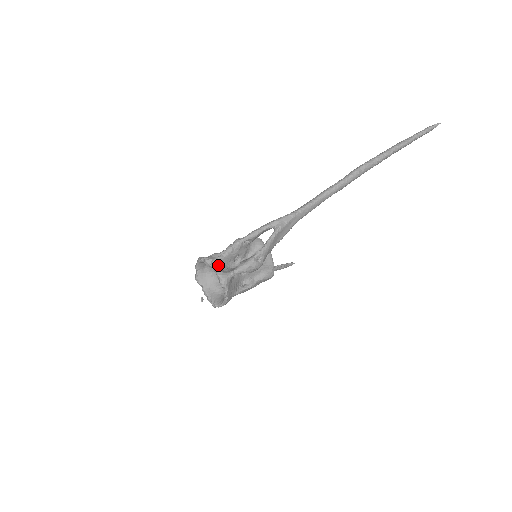
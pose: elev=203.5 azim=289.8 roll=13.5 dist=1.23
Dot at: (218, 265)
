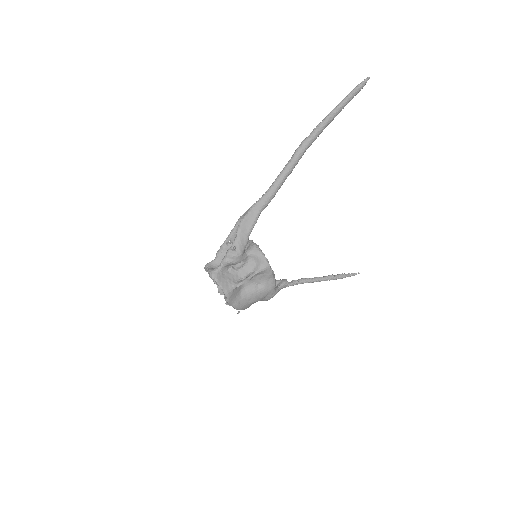
Dot at: (210, 266)
